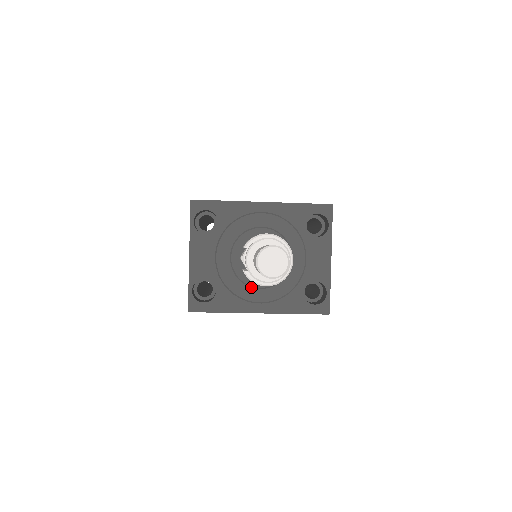
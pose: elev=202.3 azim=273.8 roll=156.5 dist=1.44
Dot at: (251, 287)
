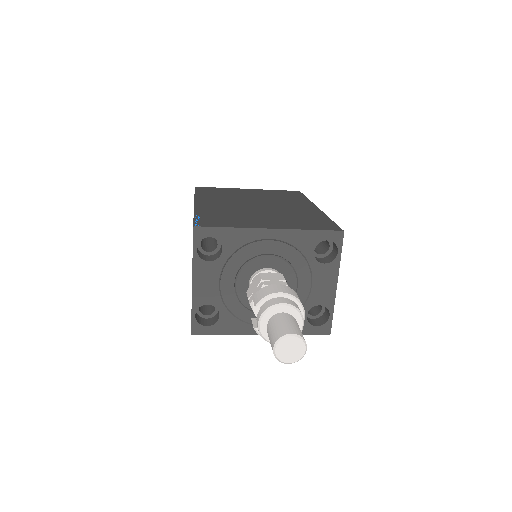
Dot at: occluded
